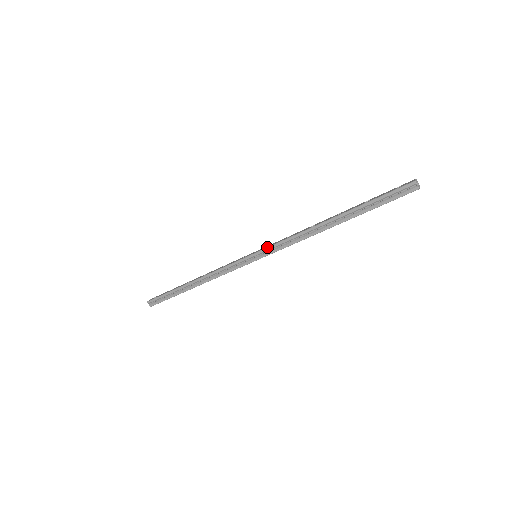
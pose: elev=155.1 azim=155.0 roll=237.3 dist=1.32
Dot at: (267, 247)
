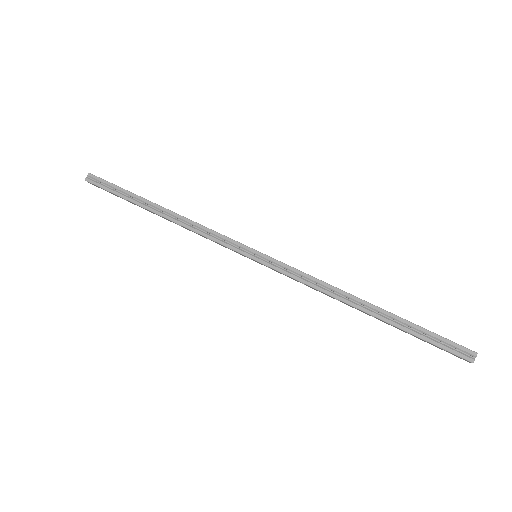
Dot at: occluded
